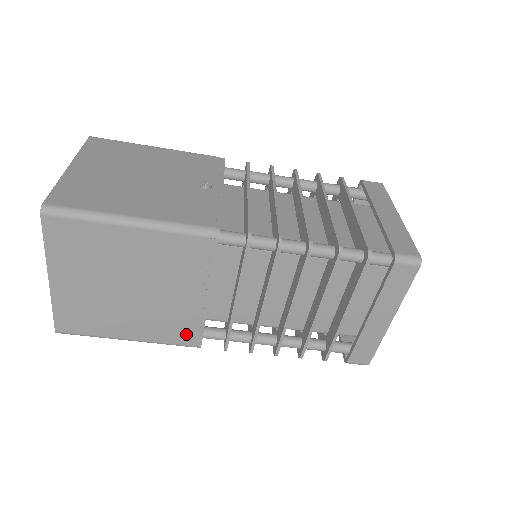
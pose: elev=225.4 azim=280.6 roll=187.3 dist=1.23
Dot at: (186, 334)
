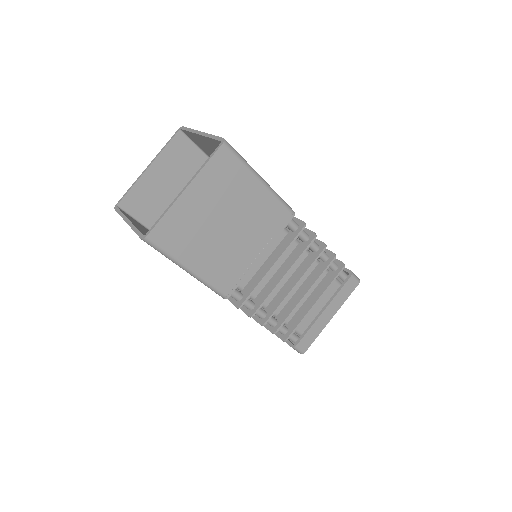
Dot at: (229, 281)
